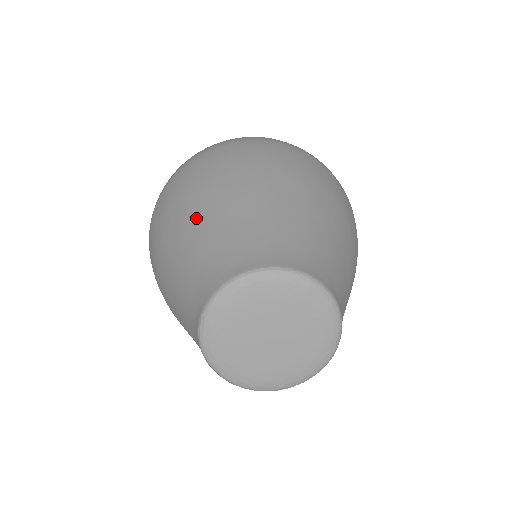
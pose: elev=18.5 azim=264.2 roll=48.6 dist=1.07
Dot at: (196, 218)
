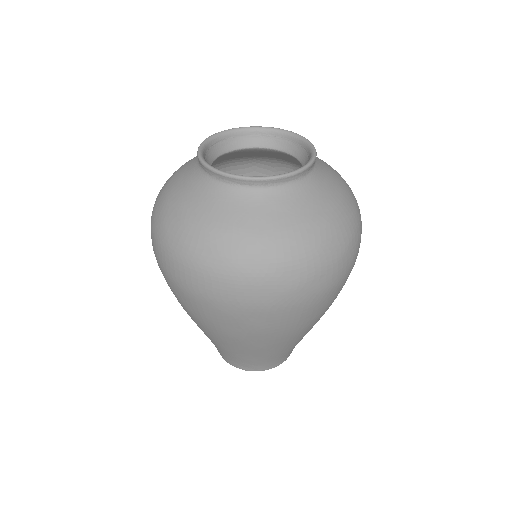
Dot at: (220, 342)
